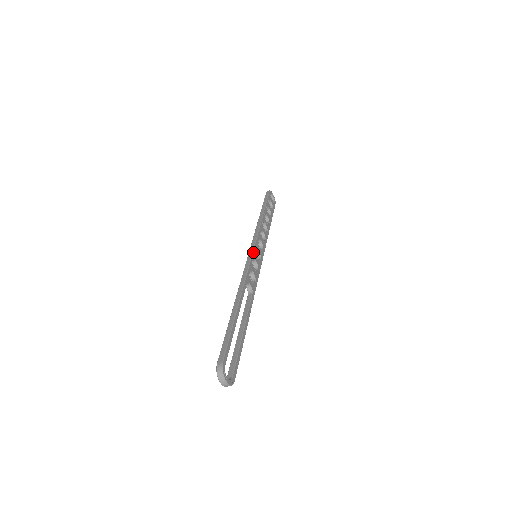
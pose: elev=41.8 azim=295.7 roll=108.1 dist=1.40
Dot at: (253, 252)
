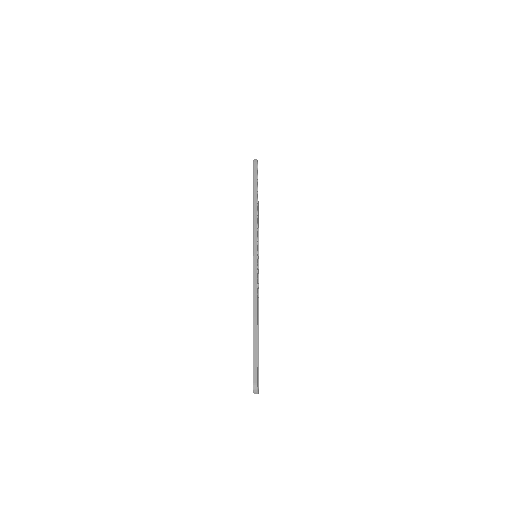
Dot at: occluded
